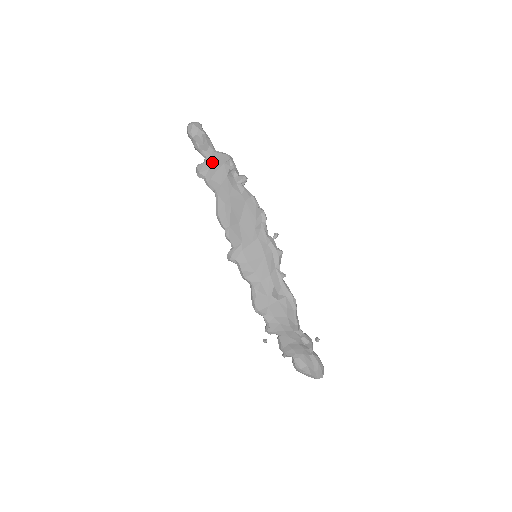
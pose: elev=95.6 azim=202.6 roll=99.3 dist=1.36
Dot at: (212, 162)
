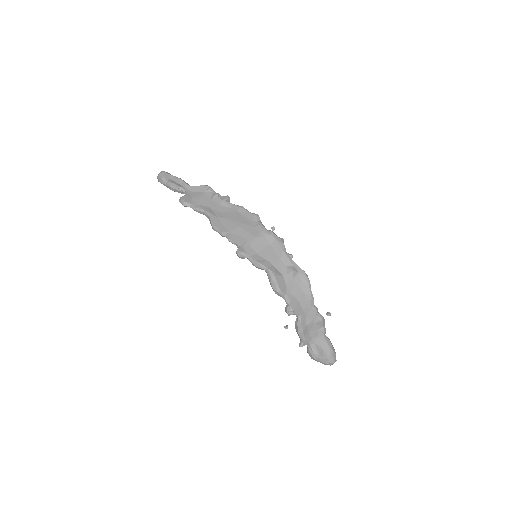
Dot at: (193, 194)
